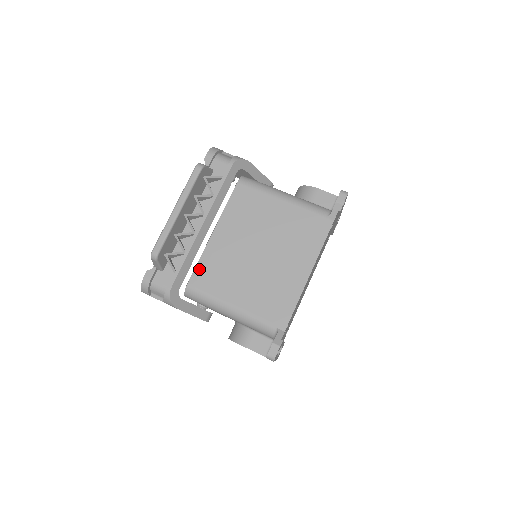
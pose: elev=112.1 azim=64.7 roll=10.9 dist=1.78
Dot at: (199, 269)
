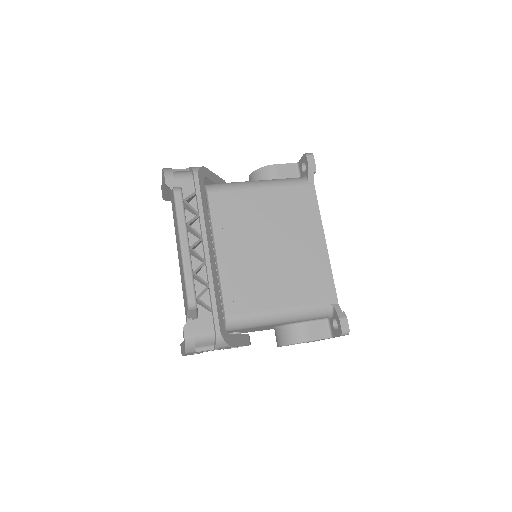
Dot at: (227, 295)
